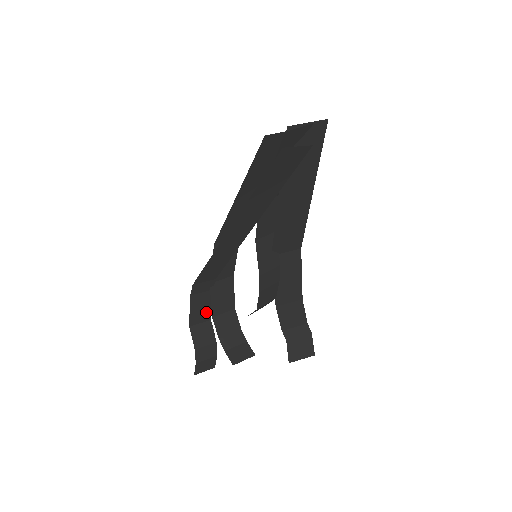
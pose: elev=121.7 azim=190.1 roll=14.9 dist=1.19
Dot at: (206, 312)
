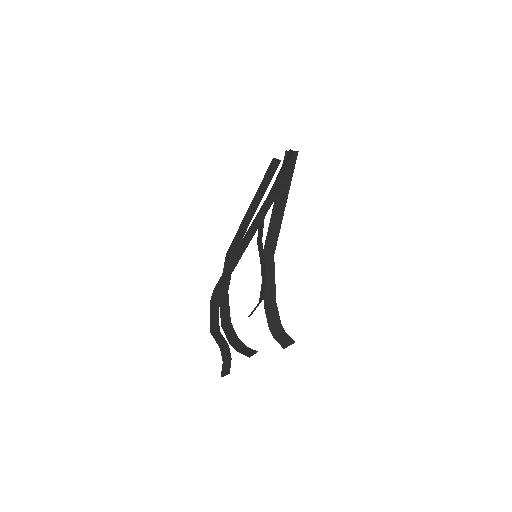
Dot at: (217, 322)
